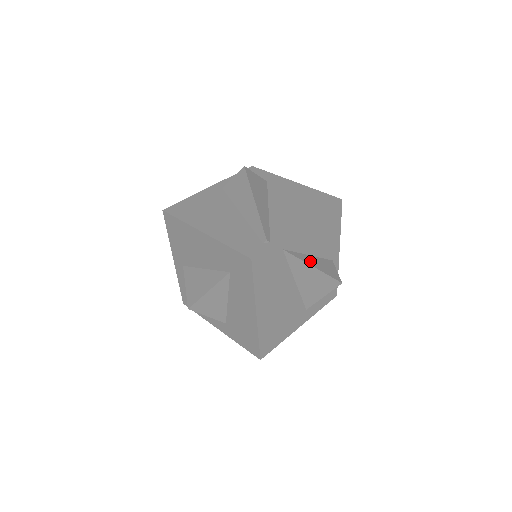
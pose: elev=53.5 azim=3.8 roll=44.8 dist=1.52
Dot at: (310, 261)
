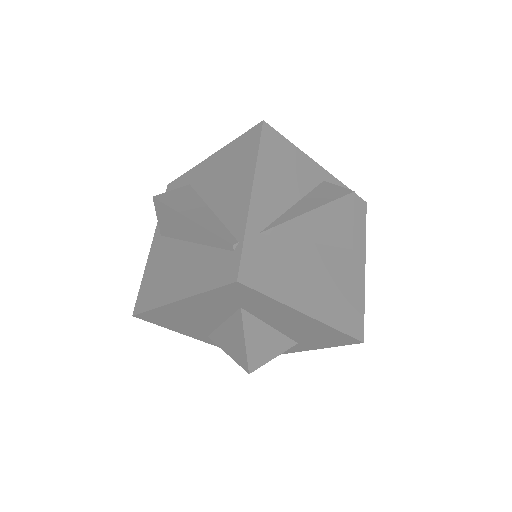
Dot at: (300, 210)
